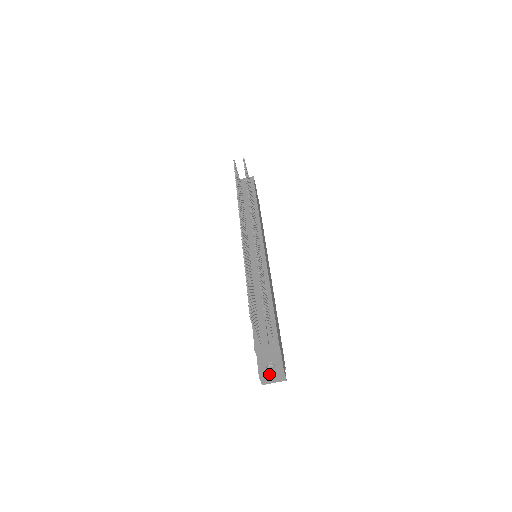
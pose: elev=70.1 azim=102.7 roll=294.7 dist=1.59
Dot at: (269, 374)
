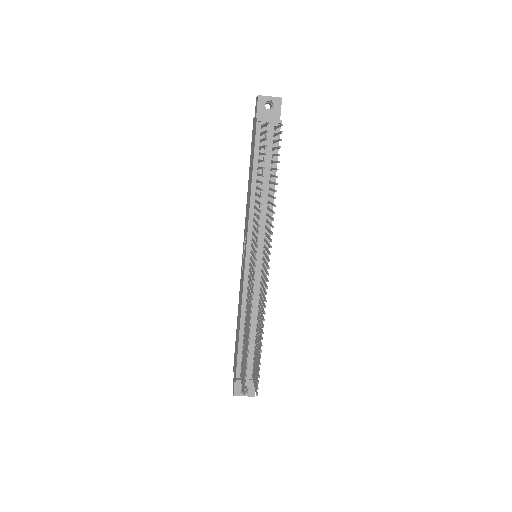
Dot at: occluded
